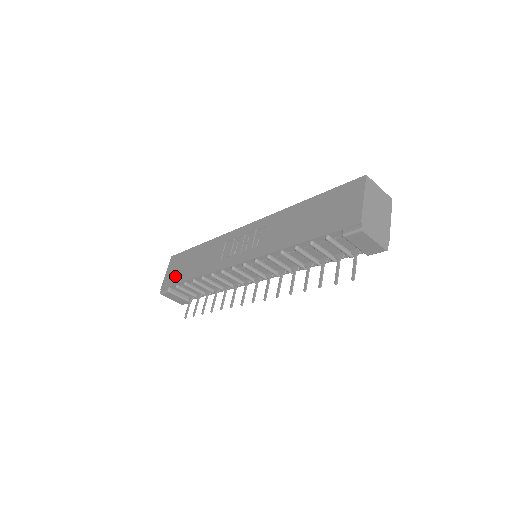
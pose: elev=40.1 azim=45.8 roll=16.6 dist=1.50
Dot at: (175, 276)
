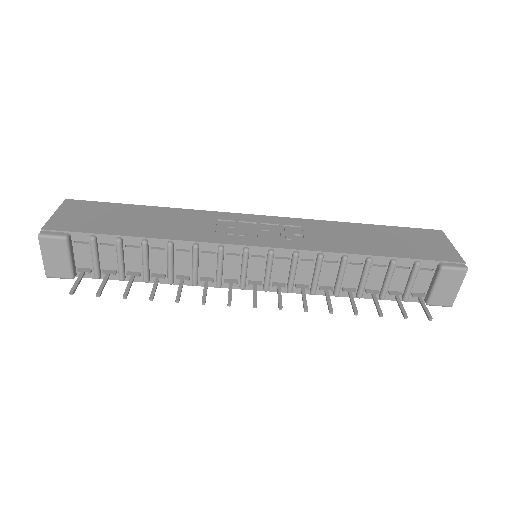
Dot at: (89, 223)
